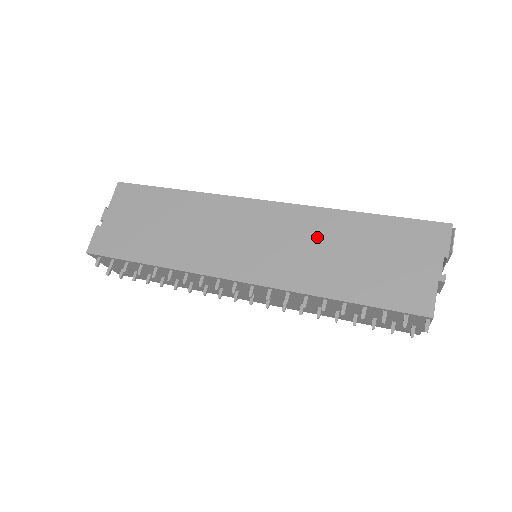
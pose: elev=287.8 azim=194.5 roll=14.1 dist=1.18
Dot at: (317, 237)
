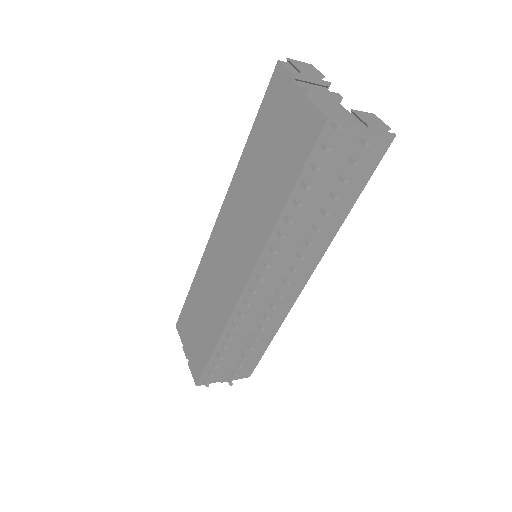
Dot at: (246, 194)
